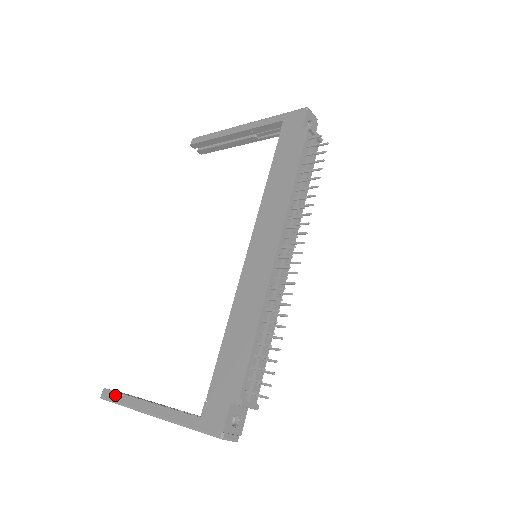
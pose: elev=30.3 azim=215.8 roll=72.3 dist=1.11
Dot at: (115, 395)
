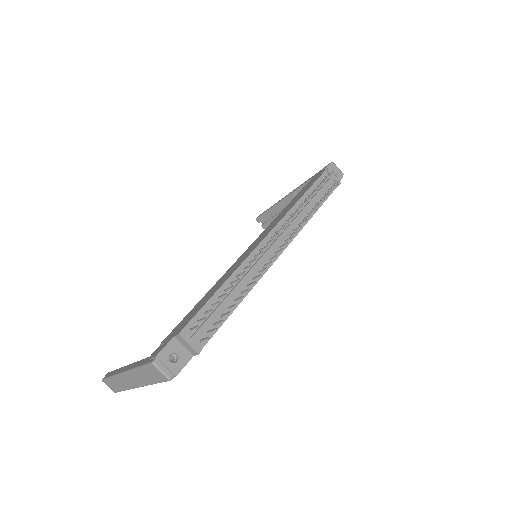
Dot at: (111, 372)
